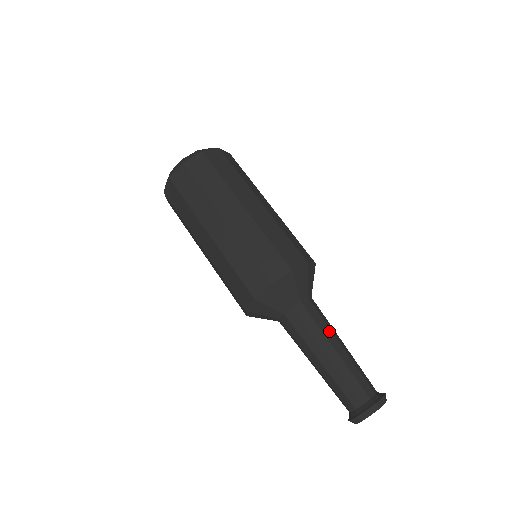
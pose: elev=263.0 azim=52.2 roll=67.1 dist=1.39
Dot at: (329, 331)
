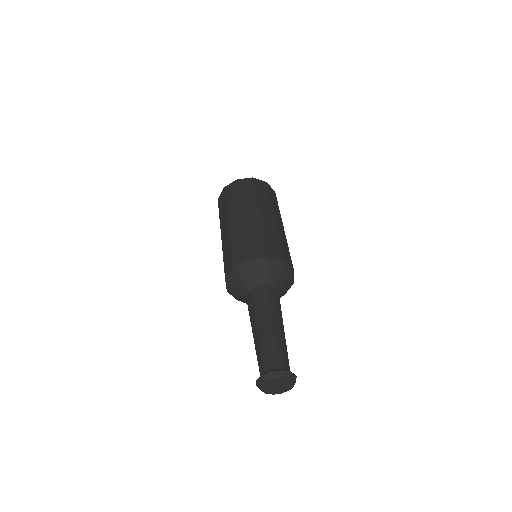
Dot at: (276, 313)
